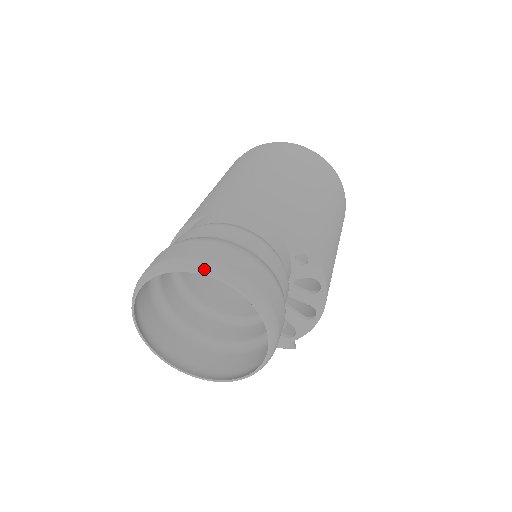
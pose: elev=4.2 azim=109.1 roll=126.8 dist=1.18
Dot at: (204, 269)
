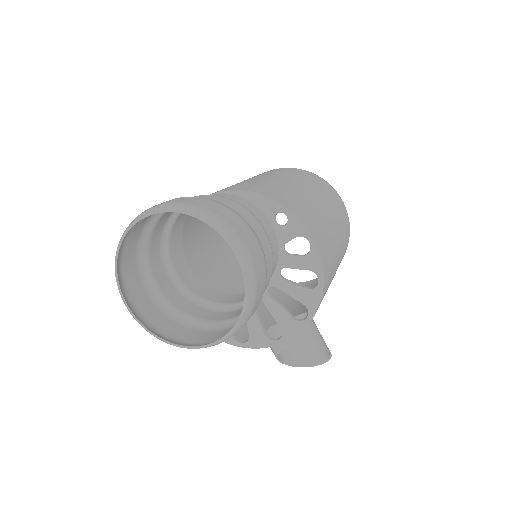
Dot at: (161, 207)
